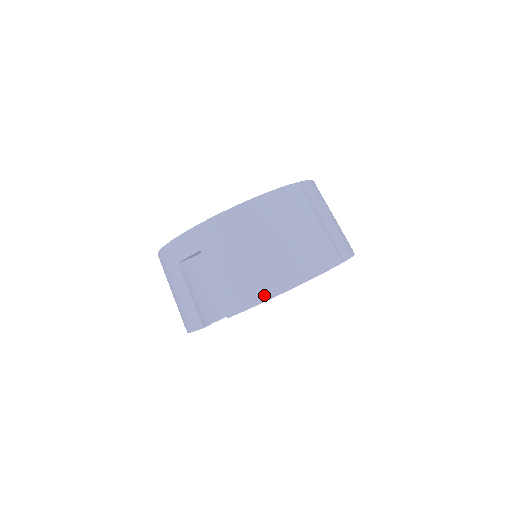
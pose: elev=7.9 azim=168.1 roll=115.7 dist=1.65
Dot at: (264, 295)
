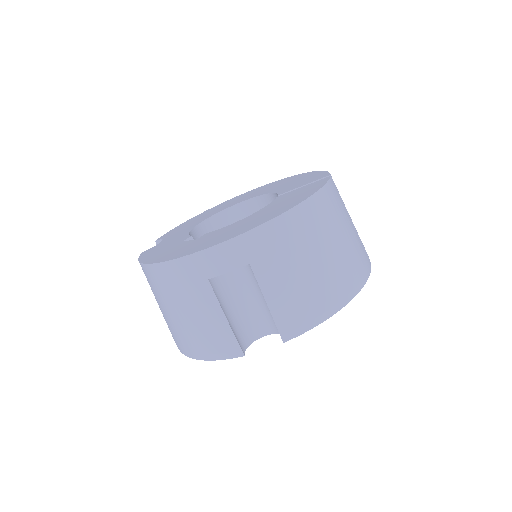
Dot at: (327, 312)
